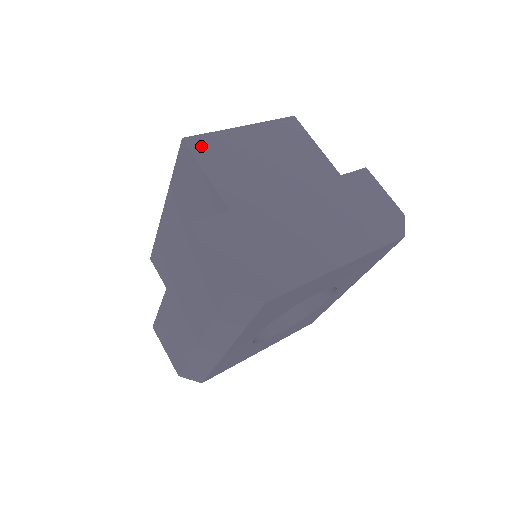
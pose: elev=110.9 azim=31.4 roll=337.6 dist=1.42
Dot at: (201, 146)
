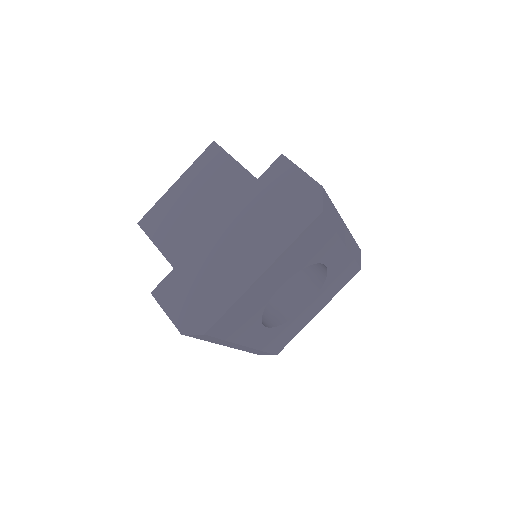
Dot at: (149, 222)
